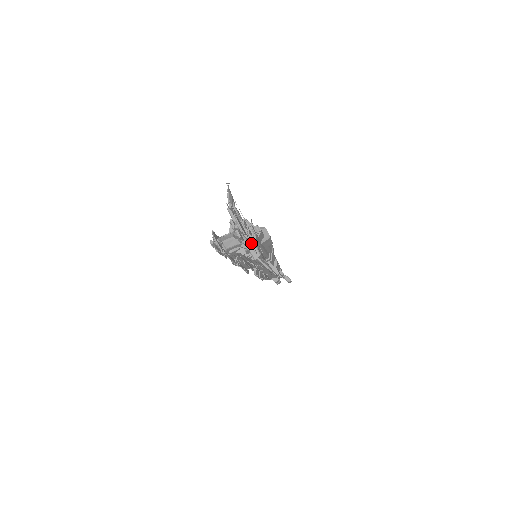
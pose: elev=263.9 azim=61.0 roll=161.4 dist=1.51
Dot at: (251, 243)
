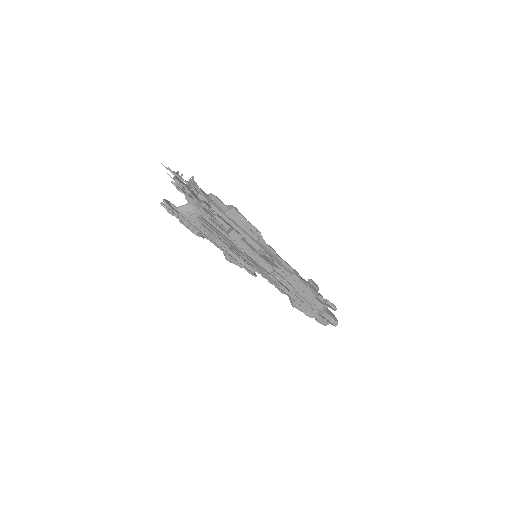
Dot at: (186, 189)
